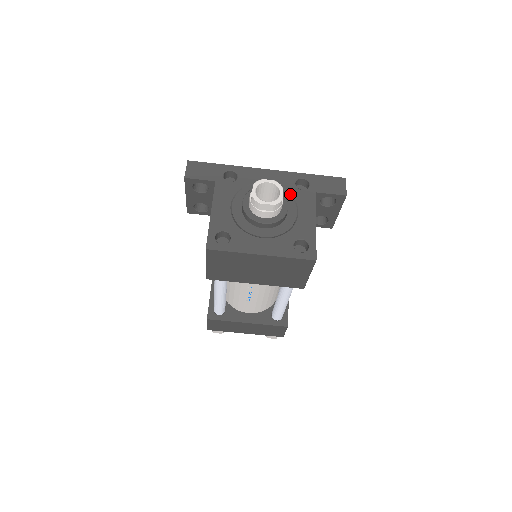
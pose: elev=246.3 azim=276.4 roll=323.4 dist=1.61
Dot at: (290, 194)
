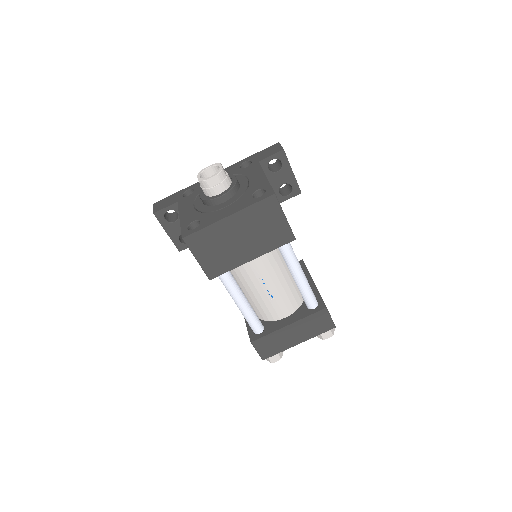
Dot at: (238, 174)
